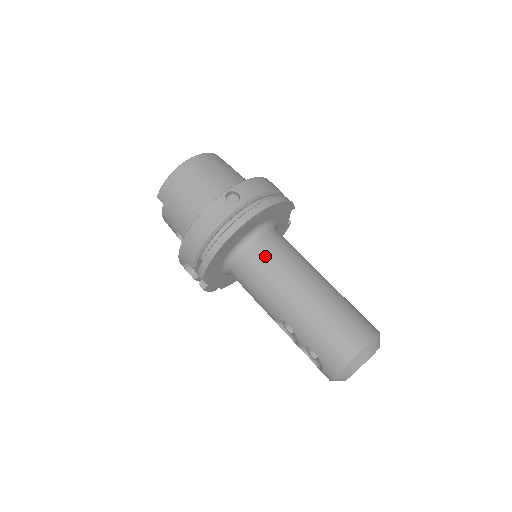
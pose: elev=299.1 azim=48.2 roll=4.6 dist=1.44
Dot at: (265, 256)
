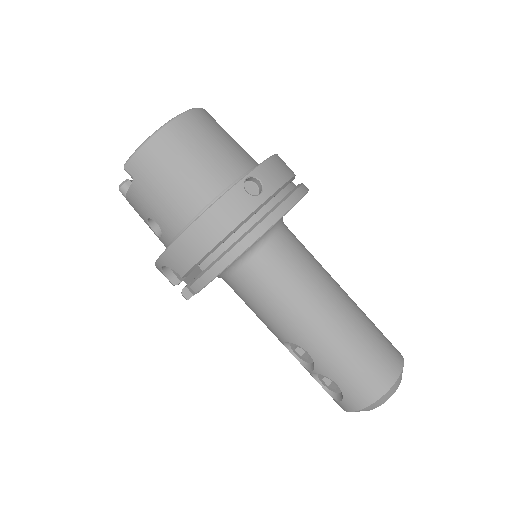
Dot at: (283, 265)
